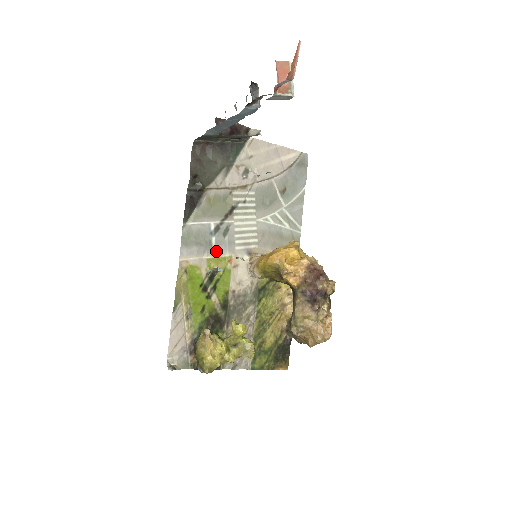
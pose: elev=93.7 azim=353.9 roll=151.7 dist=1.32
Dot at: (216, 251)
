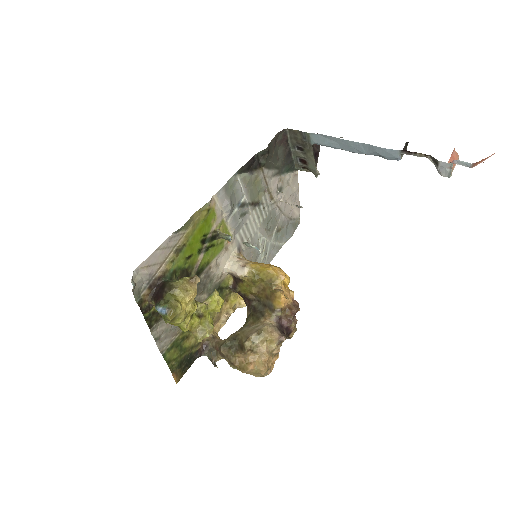
Dot at: (230, 221)
